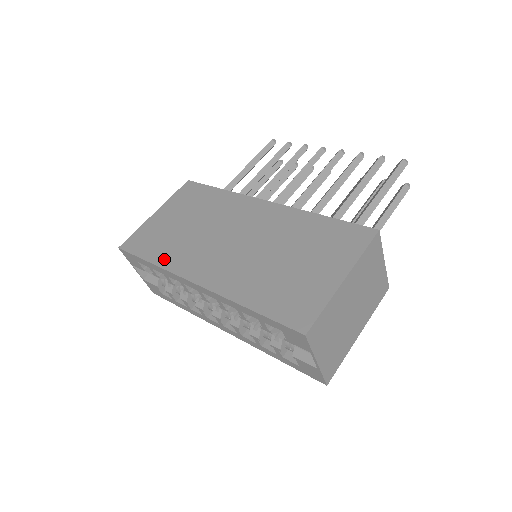
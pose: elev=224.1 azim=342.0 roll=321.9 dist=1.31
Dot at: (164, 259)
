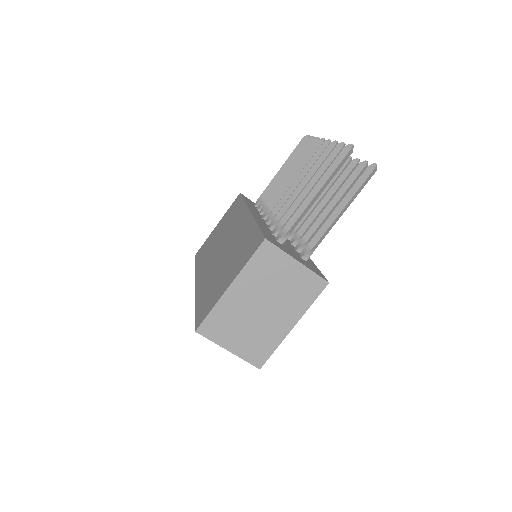
Dot at: (199, 265)
